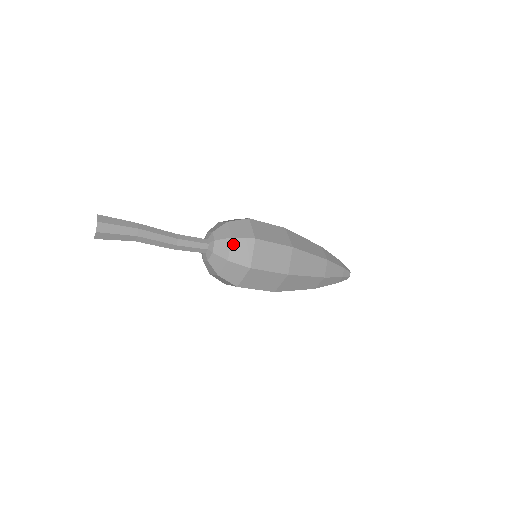
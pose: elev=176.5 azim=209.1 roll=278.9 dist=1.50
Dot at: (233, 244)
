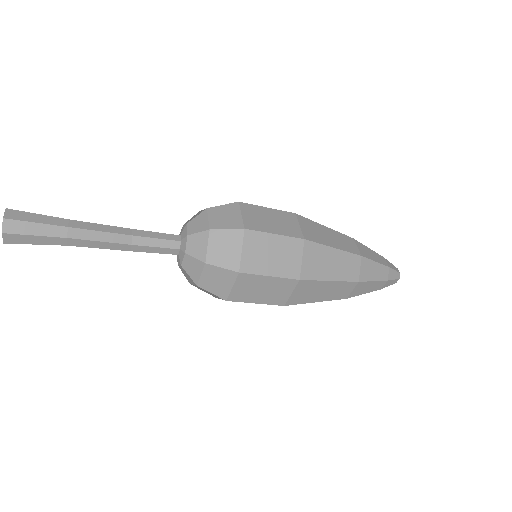
Dot at: (206, 270)
